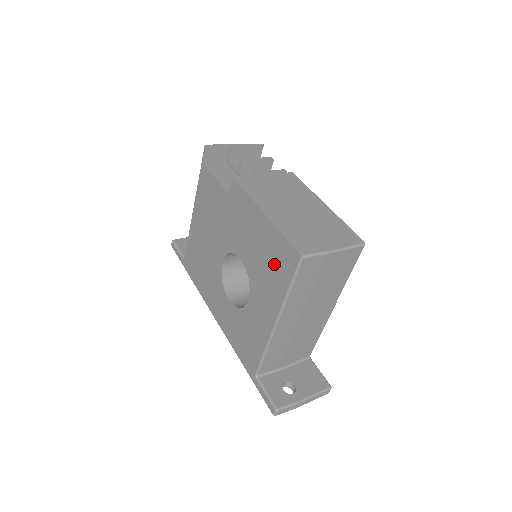
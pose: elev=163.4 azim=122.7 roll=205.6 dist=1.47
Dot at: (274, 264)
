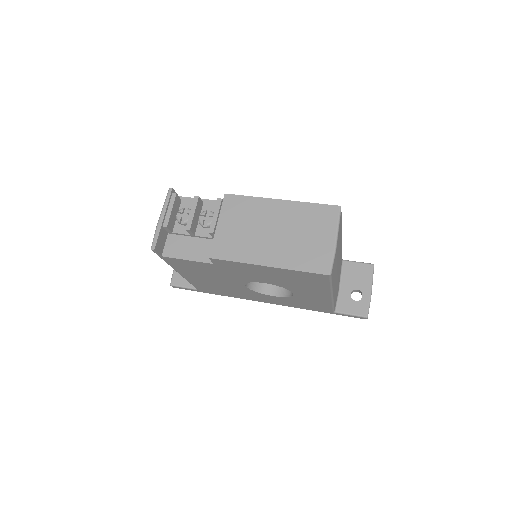
Dot at: (304, 281)
